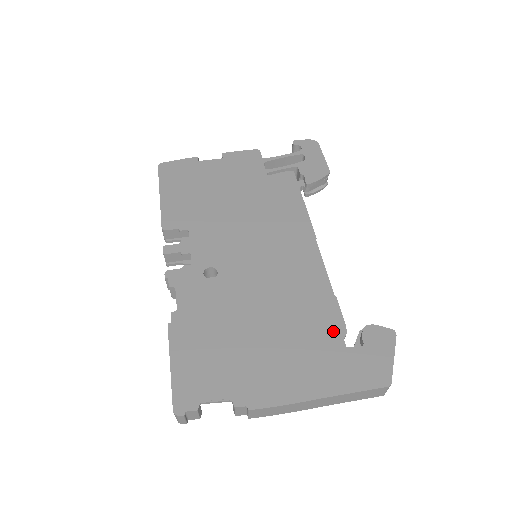
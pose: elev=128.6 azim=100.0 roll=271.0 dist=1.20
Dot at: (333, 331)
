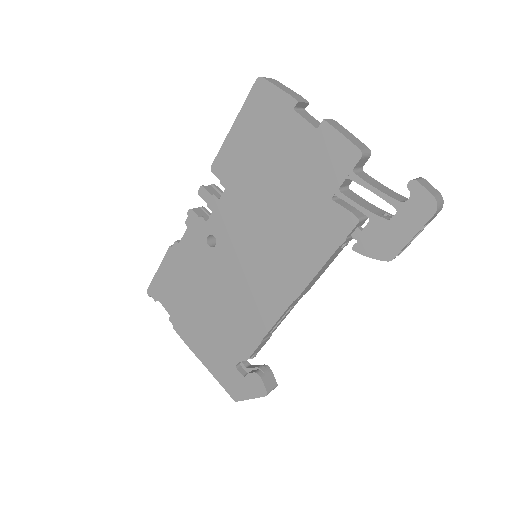
Dot at: (238, 353)
